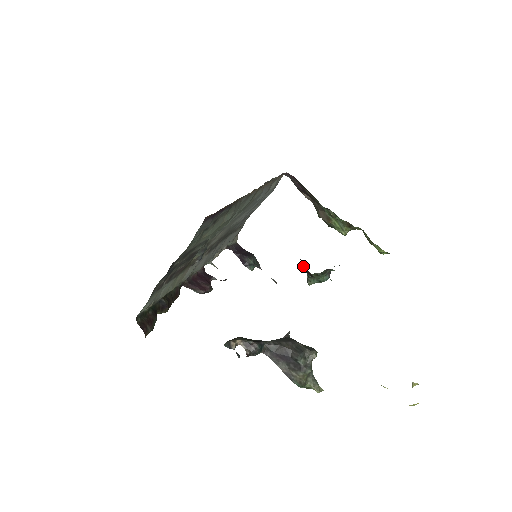
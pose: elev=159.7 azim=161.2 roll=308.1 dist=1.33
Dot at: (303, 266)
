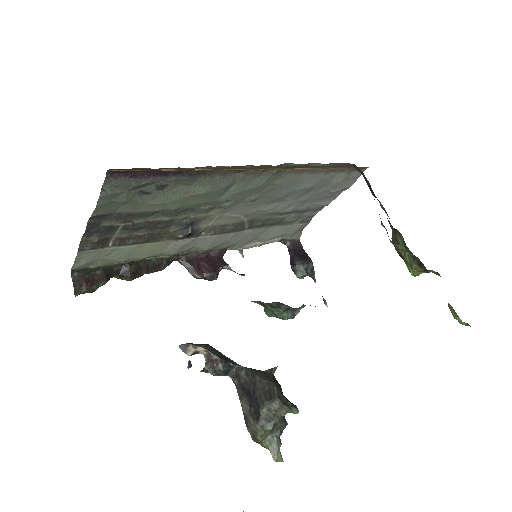
Dot at: occluded
